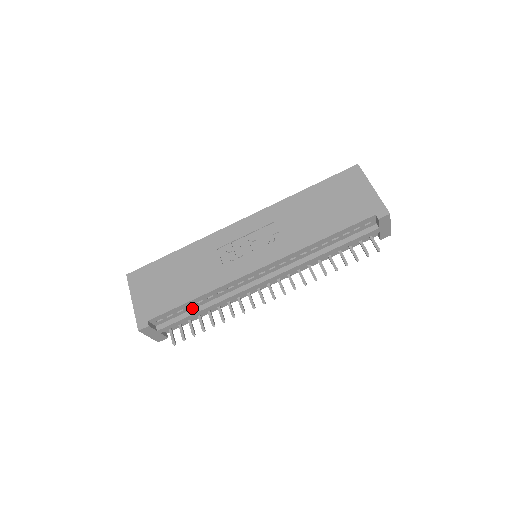
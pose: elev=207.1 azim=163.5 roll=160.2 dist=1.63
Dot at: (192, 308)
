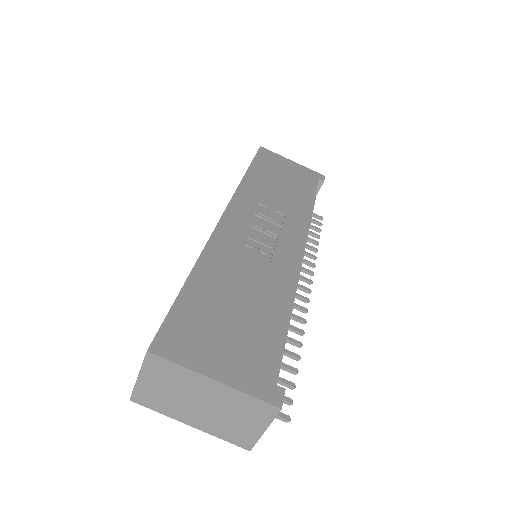
Dot at: occluded
